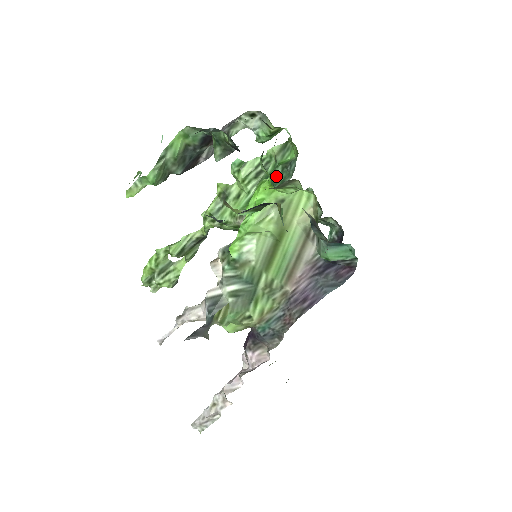
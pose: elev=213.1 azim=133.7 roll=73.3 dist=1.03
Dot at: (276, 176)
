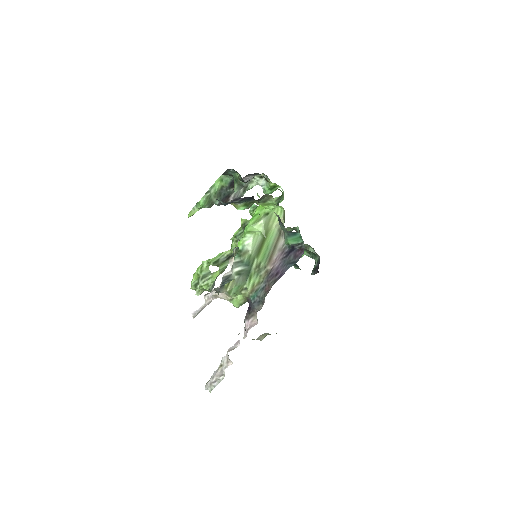
Dot at: occluded
